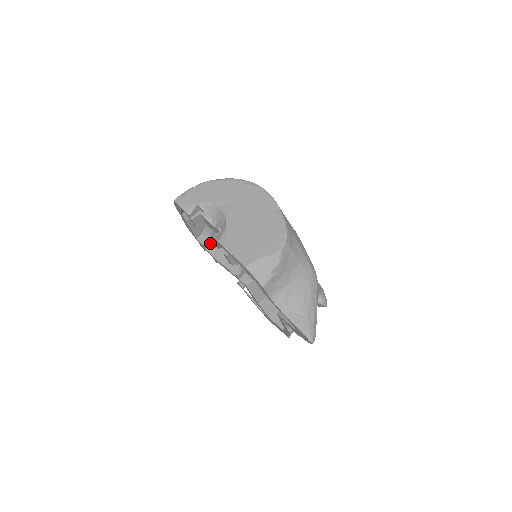
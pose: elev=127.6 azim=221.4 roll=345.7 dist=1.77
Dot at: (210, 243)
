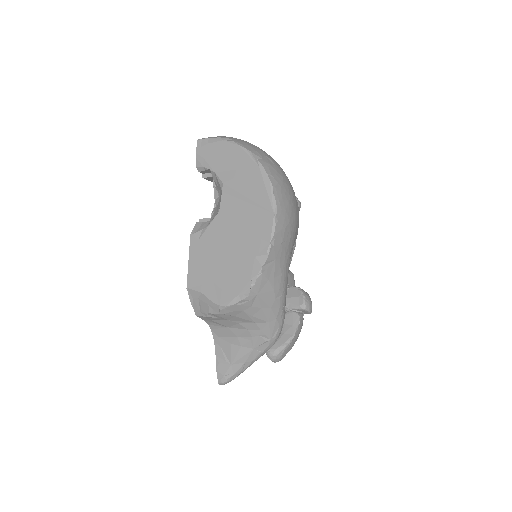
Dot at: occluded
